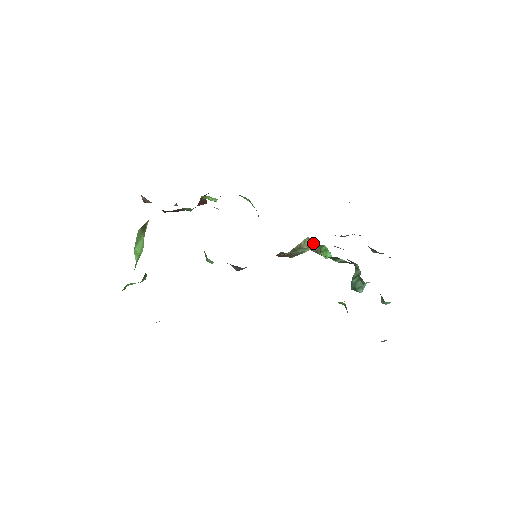
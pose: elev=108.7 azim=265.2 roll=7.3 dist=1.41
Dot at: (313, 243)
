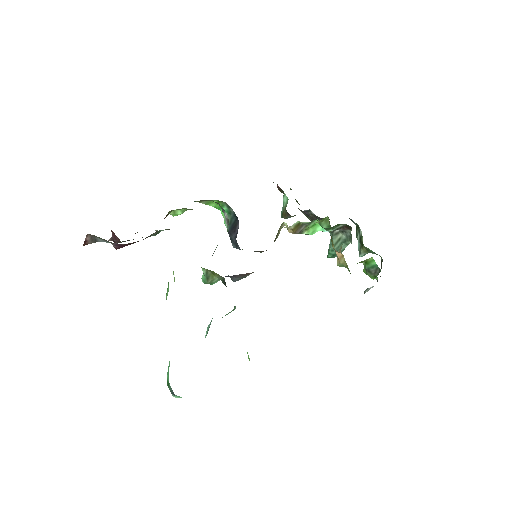
Dot at: occluded
